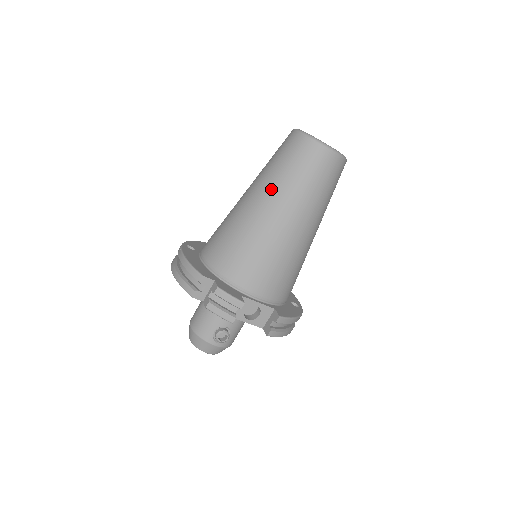
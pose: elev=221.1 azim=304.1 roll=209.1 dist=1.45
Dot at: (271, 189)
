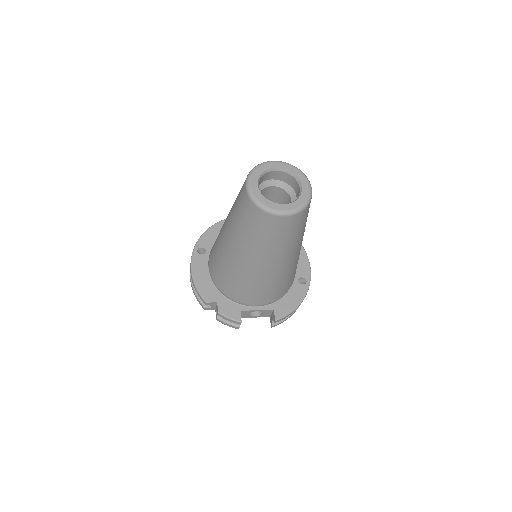
Dot at: (238, 242)
